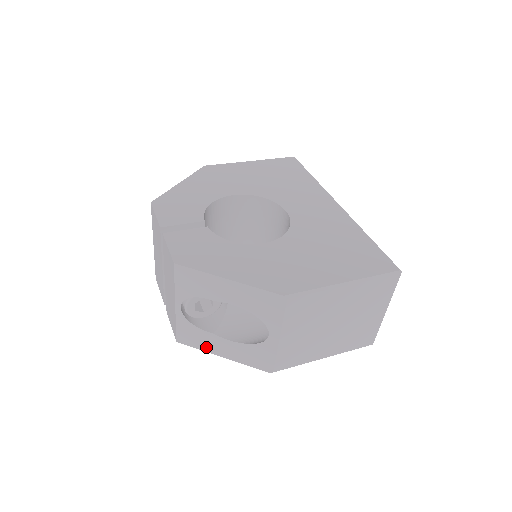
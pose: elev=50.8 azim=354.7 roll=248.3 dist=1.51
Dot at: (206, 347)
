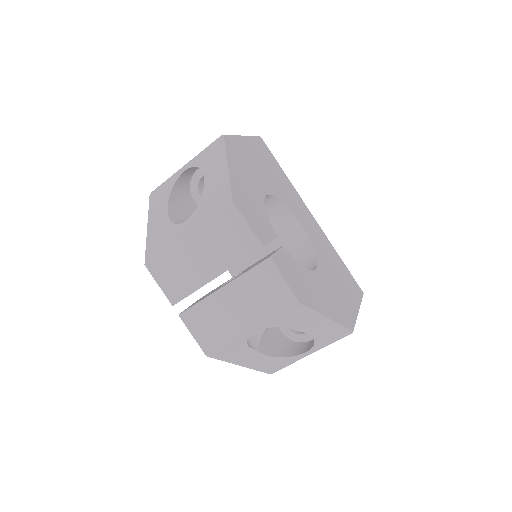
Dot at: (235, 360)
